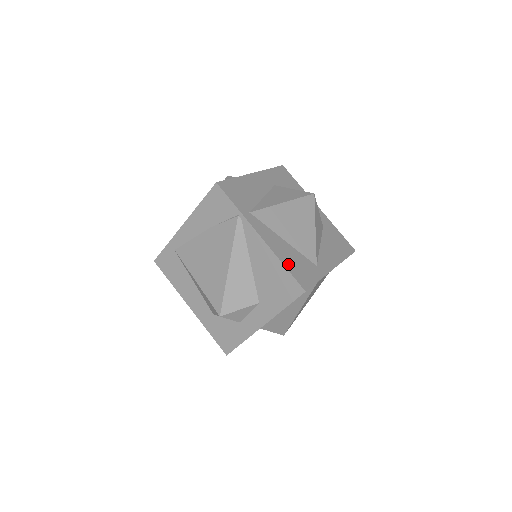
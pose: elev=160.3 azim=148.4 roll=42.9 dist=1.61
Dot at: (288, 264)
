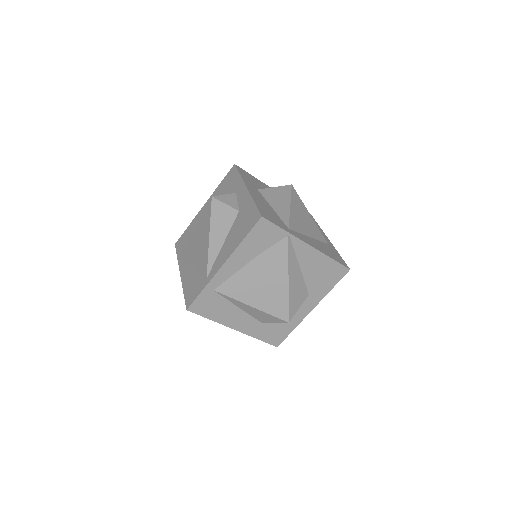
Dot at: (330, 256)
